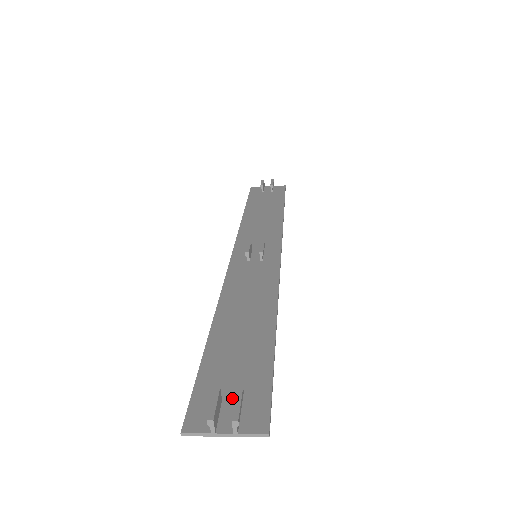
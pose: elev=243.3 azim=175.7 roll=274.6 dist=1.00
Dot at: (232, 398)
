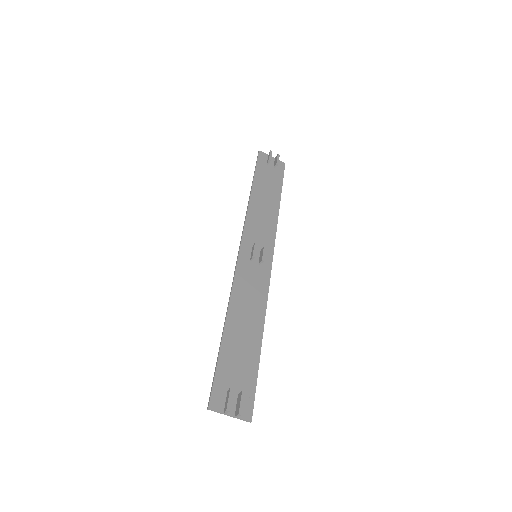
Dot at: (235, 391)
